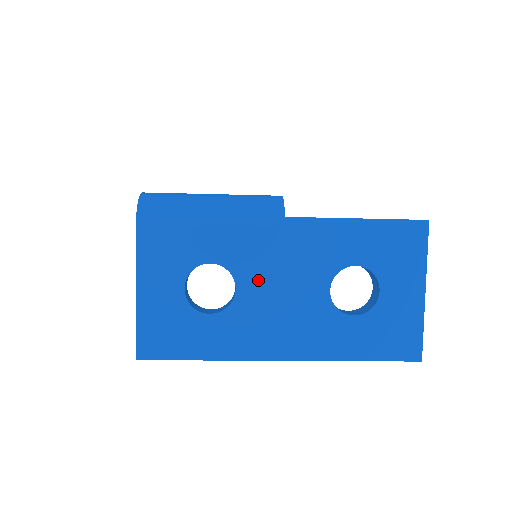
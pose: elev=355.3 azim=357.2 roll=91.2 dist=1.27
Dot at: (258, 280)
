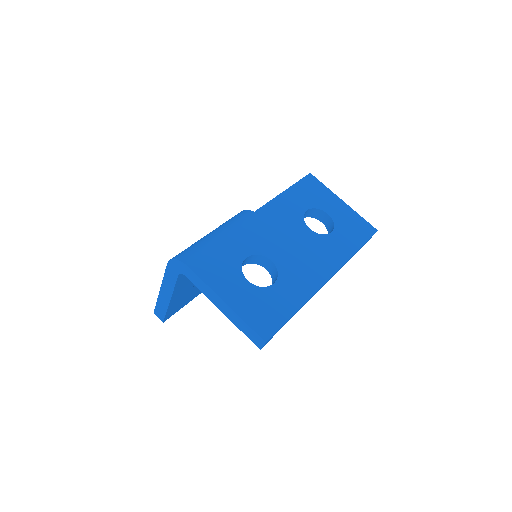
Dot at: (276, 248)
